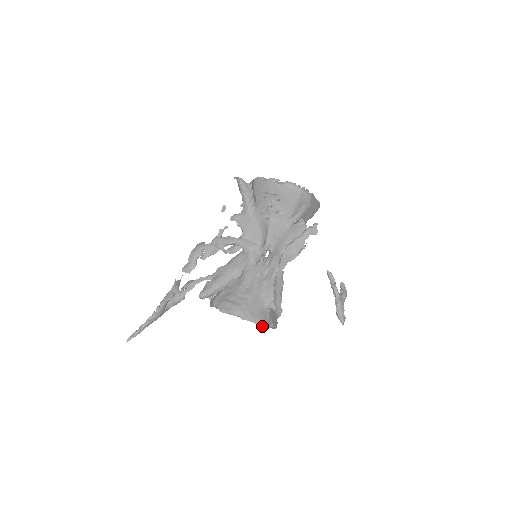
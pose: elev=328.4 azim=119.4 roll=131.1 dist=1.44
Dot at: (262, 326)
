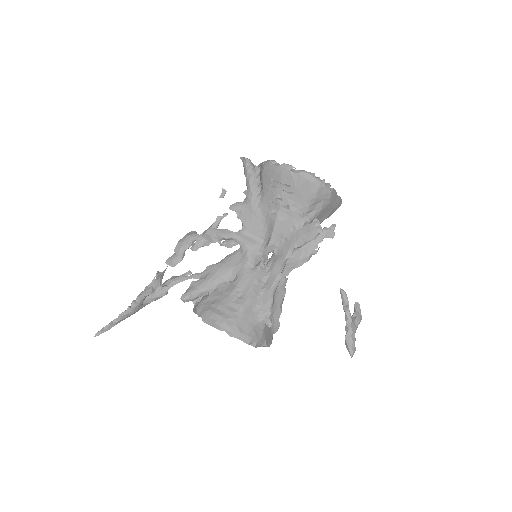
Dot at: (252, 345)
